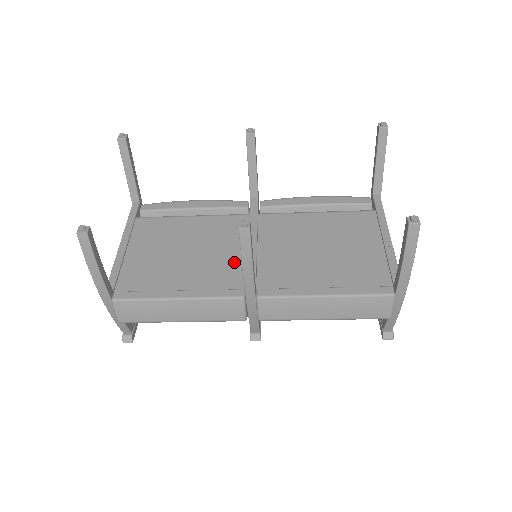
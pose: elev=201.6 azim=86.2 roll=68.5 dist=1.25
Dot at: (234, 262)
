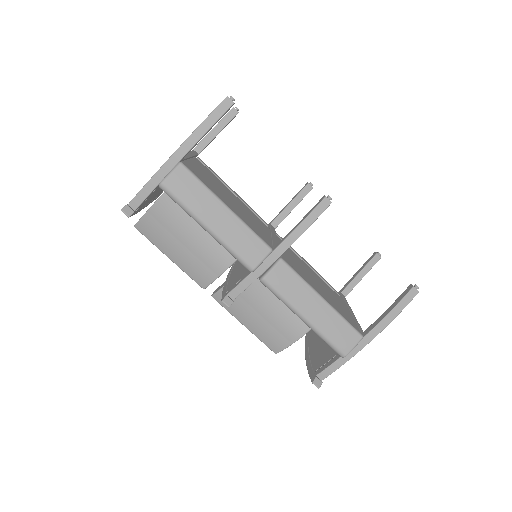
Dot at: (263, 233)
